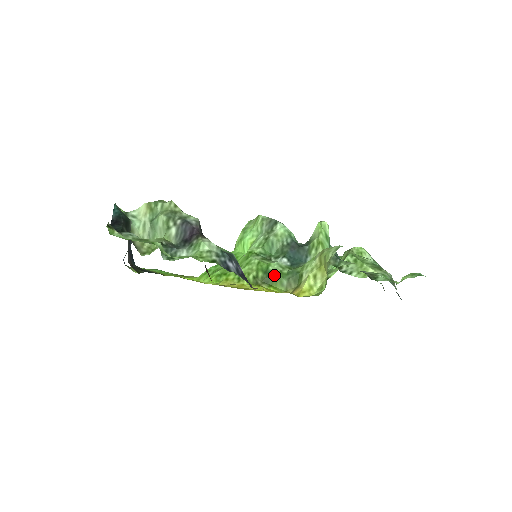
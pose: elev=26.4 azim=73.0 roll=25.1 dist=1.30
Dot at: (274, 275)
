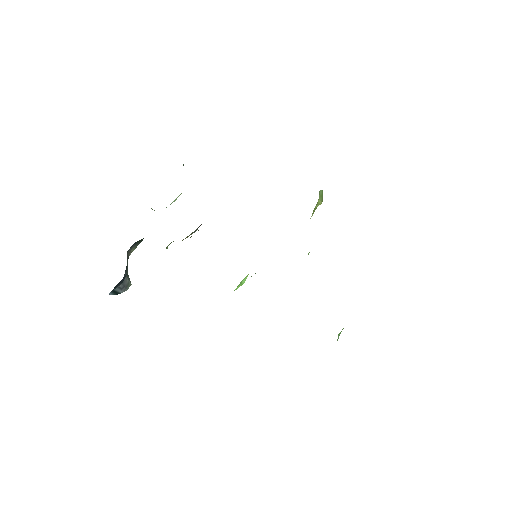
Dot at: occluded
